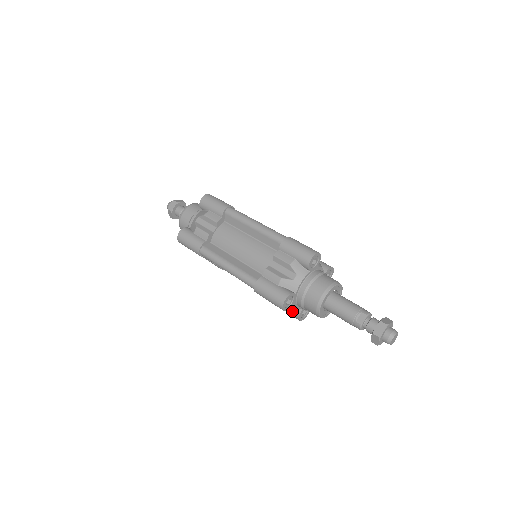
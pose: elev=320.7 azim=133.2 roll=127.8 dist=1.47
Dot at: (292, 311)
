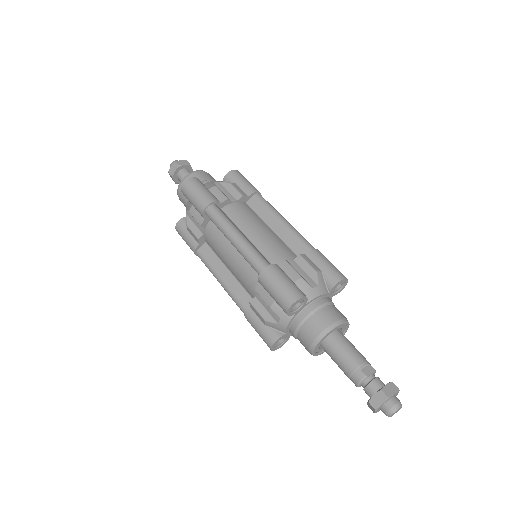
Dot at: (271, 330)
